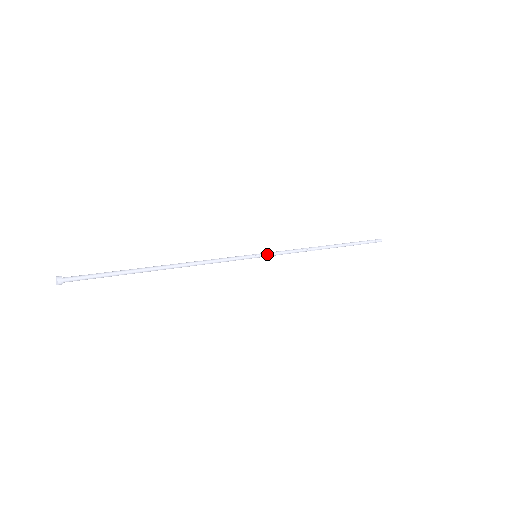
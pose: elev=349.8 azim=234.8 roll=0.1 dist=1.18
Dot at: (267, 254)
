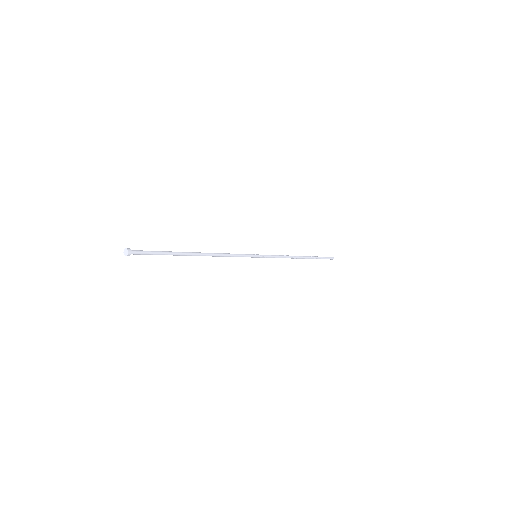
Dot at: (263, 255)
